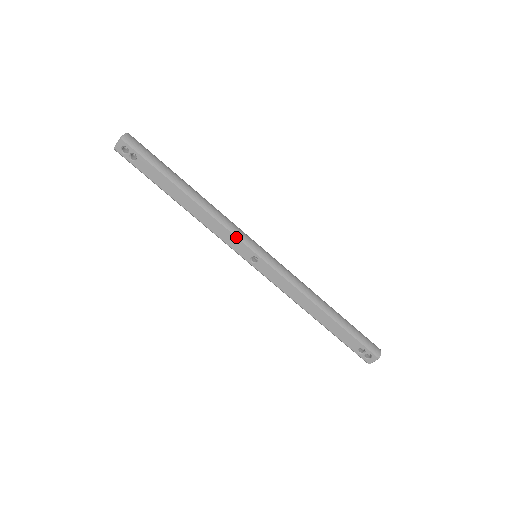
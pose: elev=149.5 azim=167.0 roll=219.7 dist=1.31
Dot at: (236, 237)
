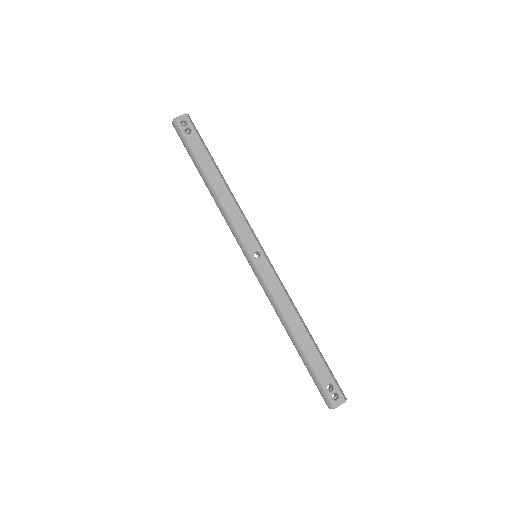
Dot at: (249, 227)
